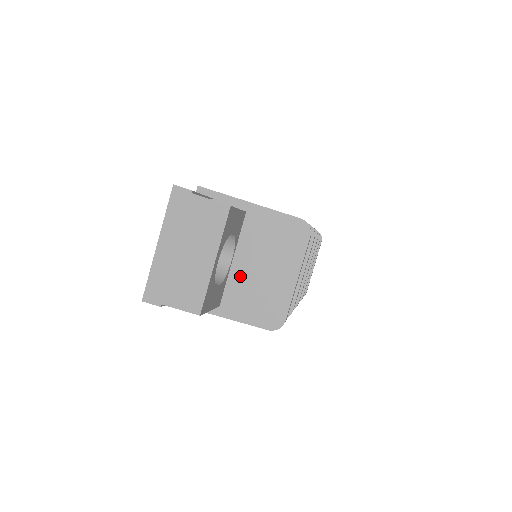
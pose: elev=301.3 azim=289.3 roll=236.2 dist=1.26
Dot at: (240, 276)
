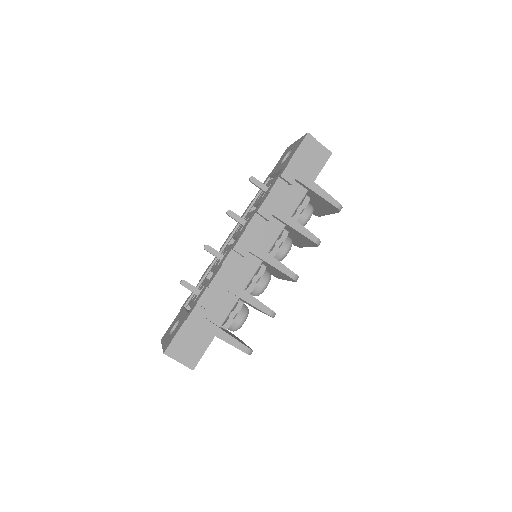
Dot at: occluded
